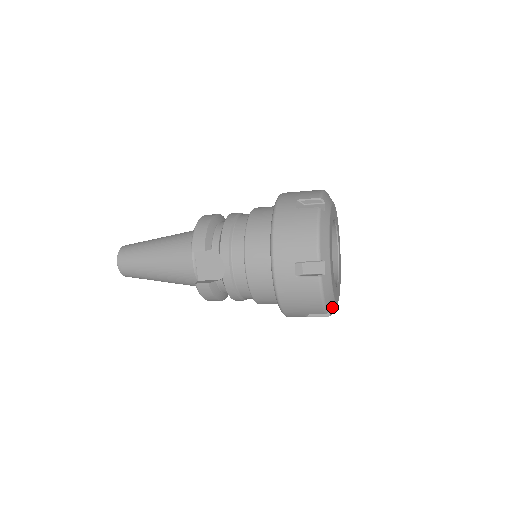
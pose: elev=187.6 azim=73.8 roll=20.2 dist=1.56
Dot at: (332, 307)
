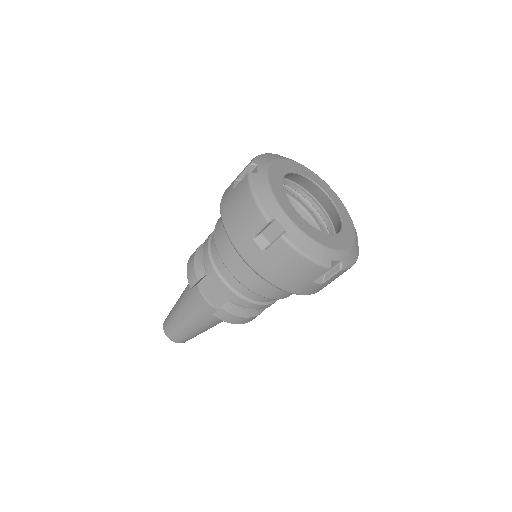
Dot at: (334, 258)
